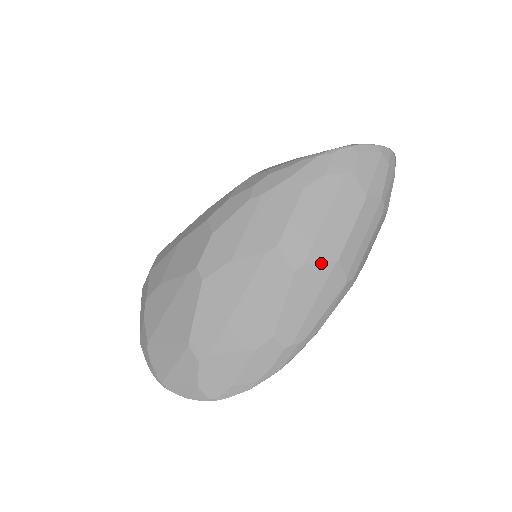
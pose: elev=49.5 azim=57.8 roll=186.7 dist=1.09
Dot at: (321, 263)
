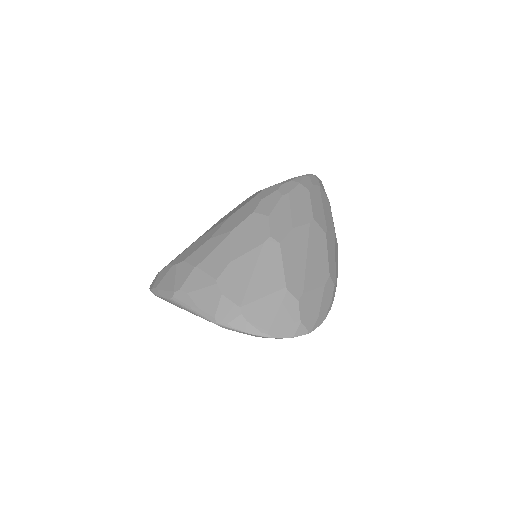
Dot at: (331, 231)
